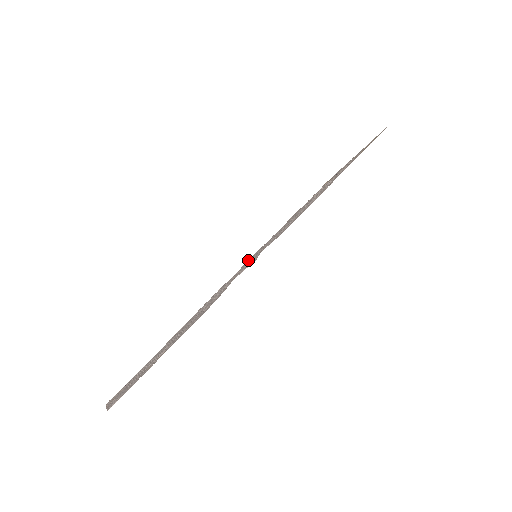
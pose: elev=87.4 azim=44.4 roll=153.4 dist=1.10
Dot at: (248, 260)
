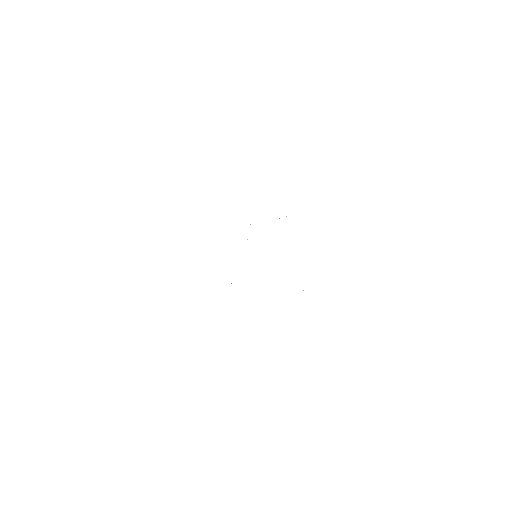
Dot at: occluded
